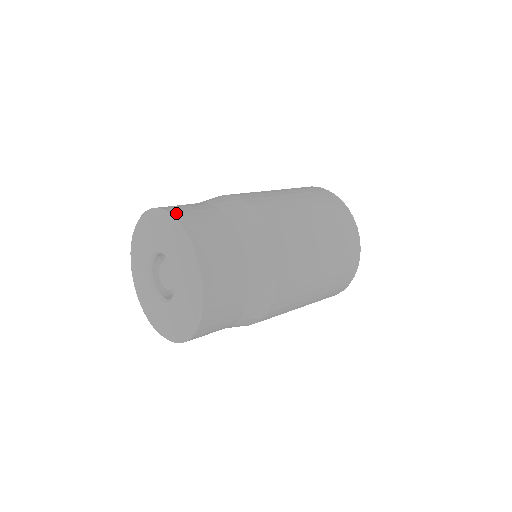
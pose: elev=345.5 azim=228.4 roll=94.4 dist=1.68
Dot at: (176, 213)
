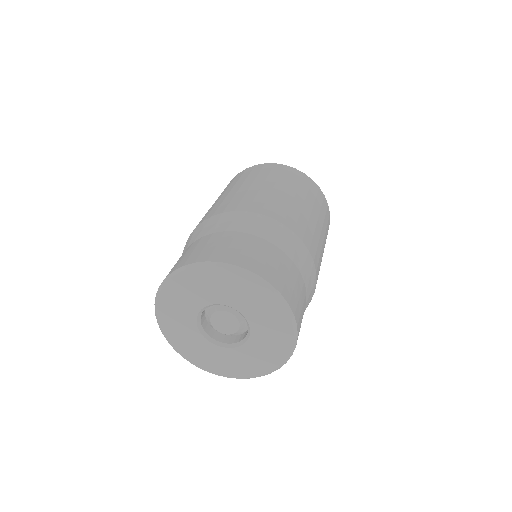
Dot at: (275, 283)
